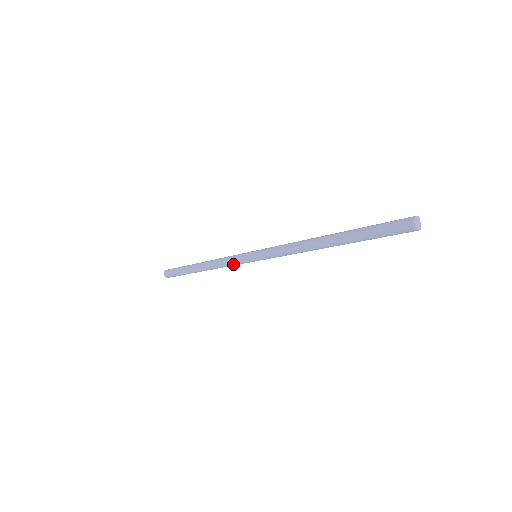
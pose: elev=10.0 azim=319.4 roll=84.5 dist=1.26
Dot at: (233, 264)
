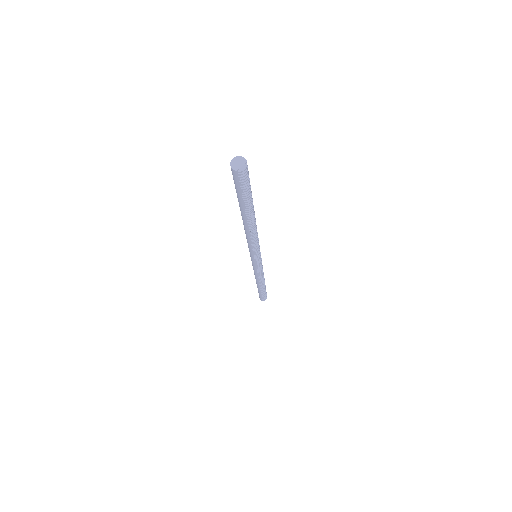
Dot at: (253, 267)
